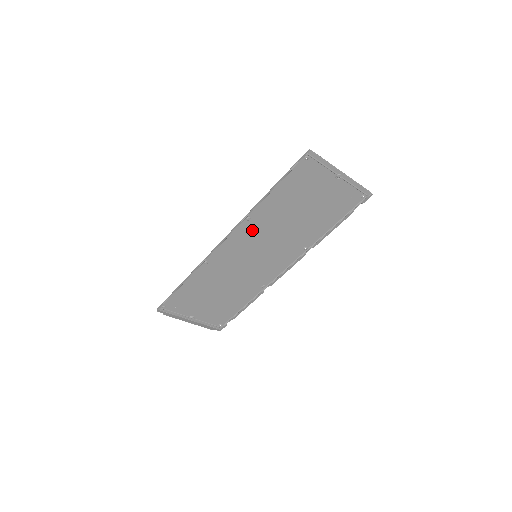
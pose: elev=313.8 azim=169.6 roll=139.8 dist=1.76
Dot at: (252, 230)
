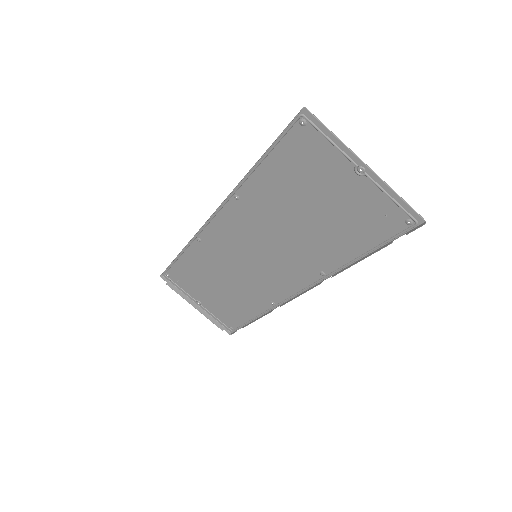
Dot at: (245, 216)
